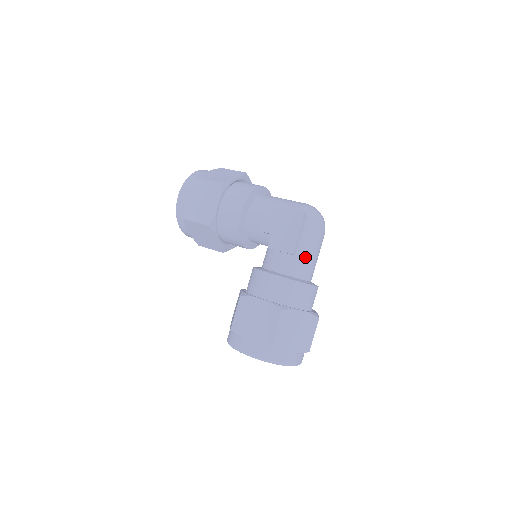
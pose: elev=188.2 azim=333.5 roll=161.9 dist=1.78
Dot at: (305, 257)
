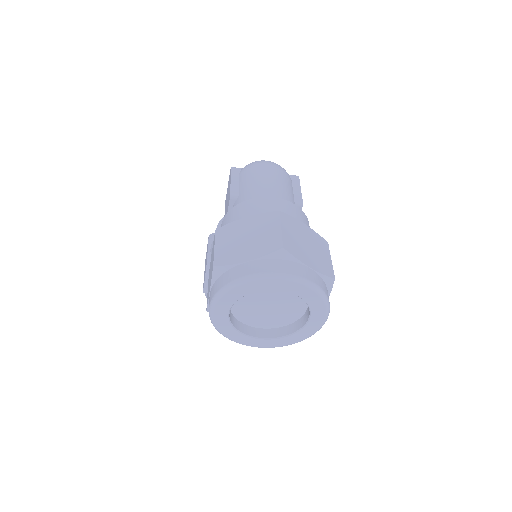
Dot at: (249, 189)
